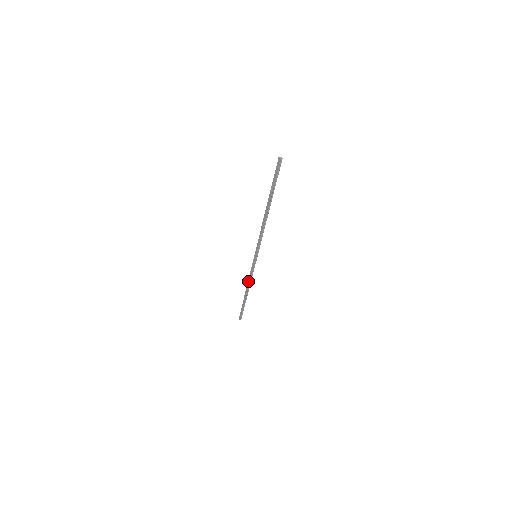
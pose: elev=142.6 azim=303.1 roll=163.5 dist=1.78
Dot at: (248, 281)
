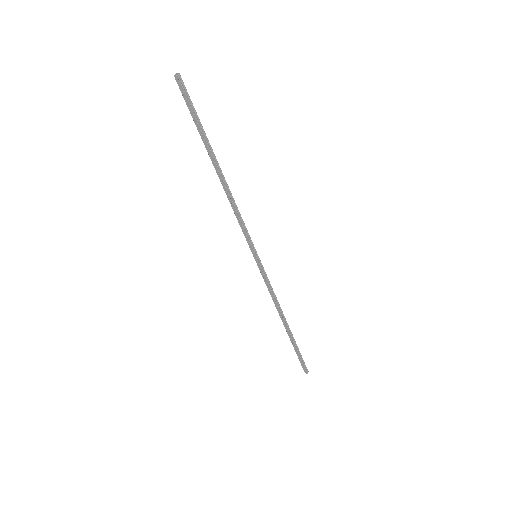
Dot at: occluded
